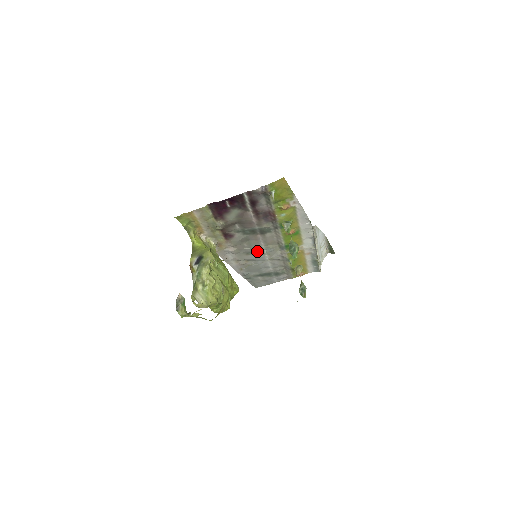
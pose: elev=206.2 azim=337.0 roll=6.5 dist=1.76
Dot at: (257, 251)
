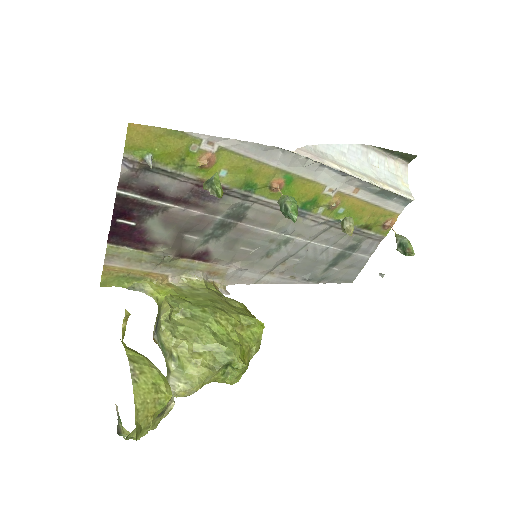
Dot at: (274, 243)
